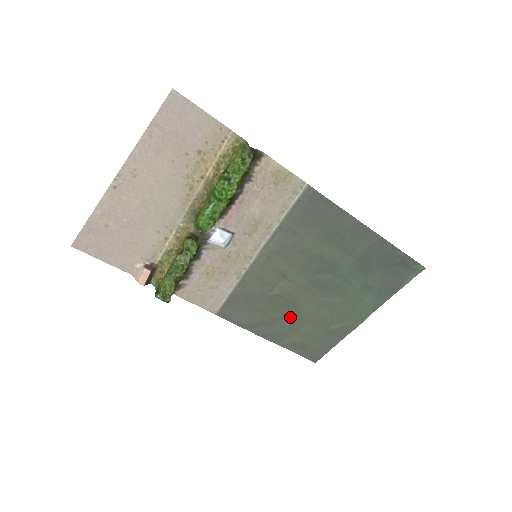
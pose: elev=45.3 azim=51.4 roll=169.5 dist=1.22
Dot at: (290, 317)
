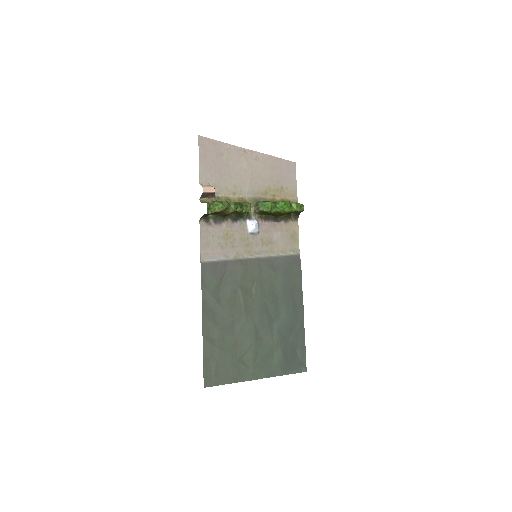
Dot at: (230, 320)
